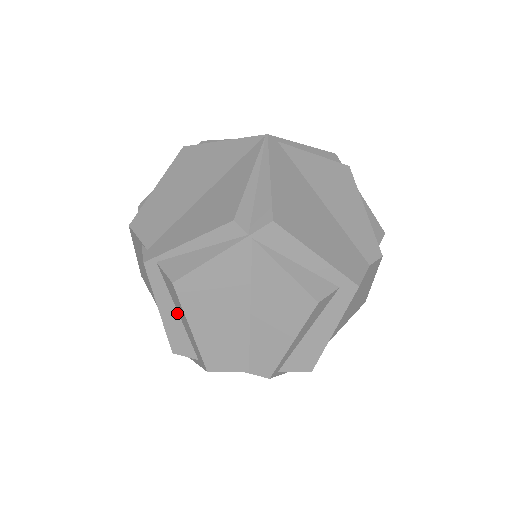
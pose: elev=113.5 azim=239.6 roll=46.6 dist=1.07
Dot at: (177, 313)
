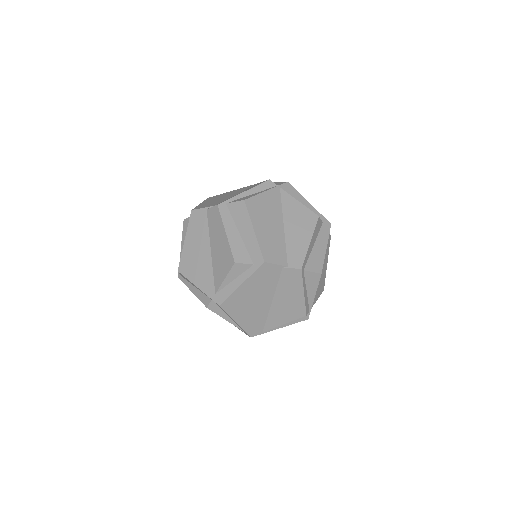
Dot at: (238, 233)
